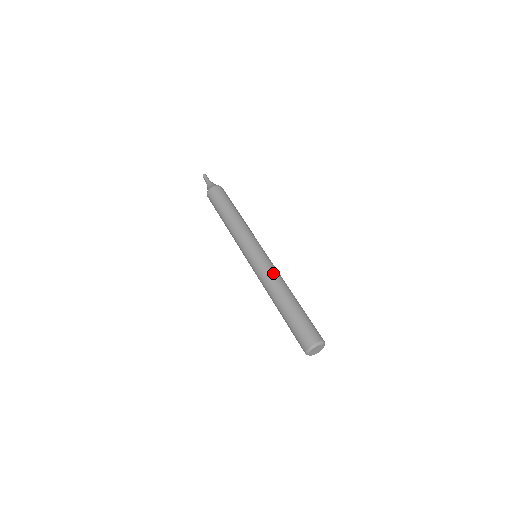
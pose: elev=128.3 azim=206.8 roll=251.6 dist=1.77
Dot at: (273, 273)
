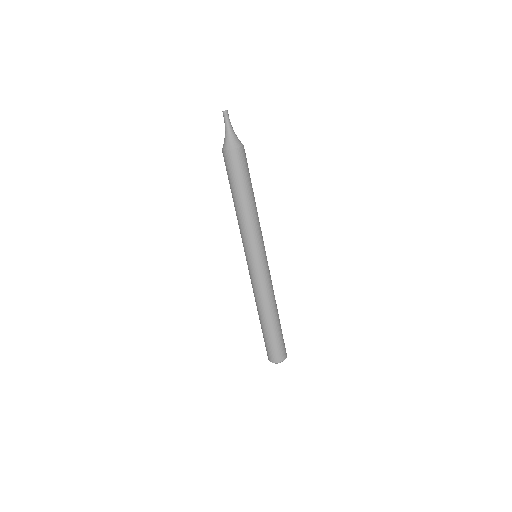
Dot at: (258, 291)
